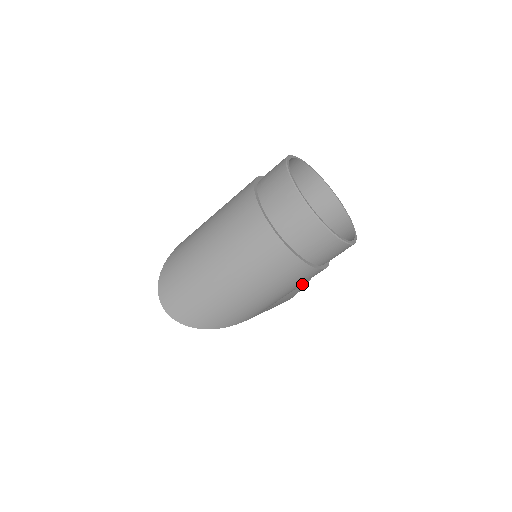
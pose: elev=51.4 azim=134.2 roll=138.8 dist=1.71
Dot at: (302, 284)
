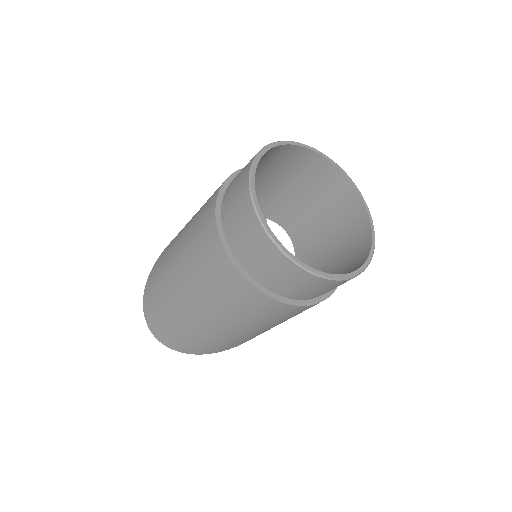
Dot at: occluded
